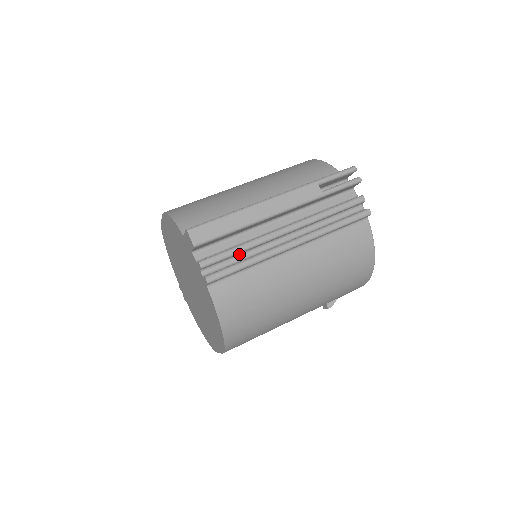
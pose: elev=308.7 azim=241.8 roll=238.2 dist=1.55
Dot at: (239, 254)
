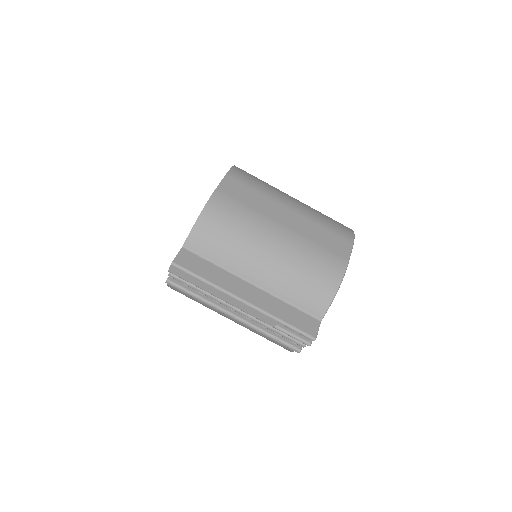
Dot at: occluded
